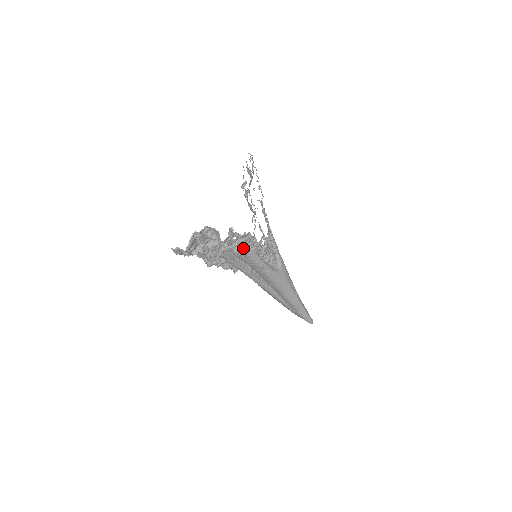
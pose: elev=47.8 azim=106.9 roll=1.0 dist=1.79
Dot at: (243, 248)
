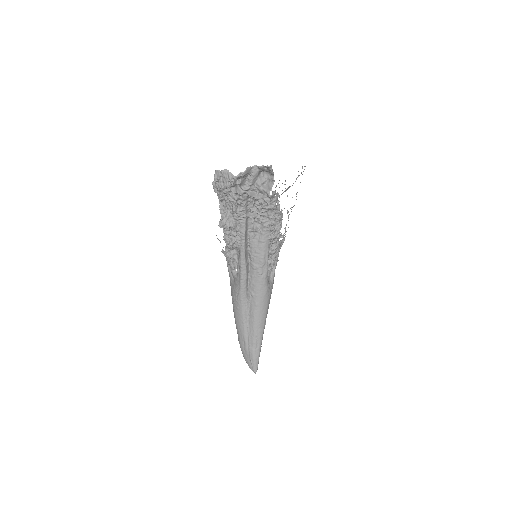
Dot at: (266, 227)
